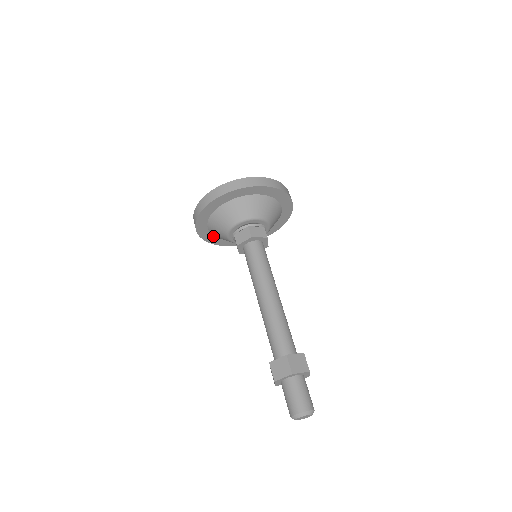
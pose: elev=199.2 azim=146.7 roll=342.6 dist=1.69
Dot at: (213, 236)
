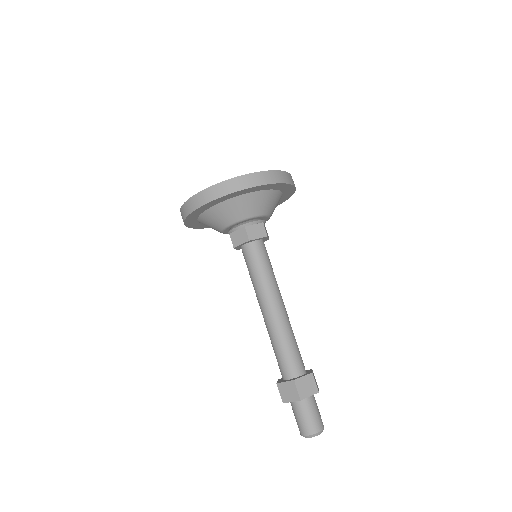
Dot at: (198, 214)
